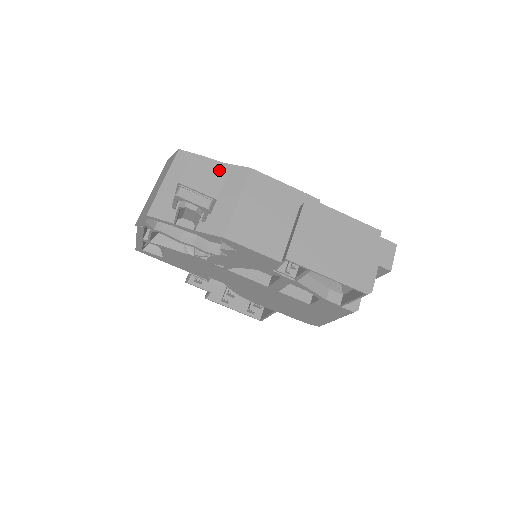
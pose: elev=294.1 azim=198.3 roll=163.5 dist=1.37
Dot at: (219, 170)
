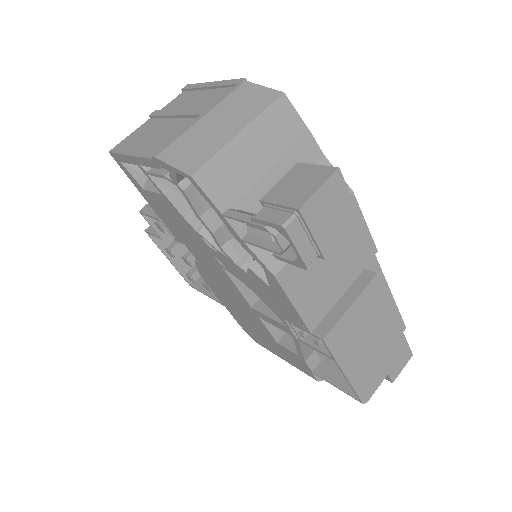
Dot at: (351, 214)
